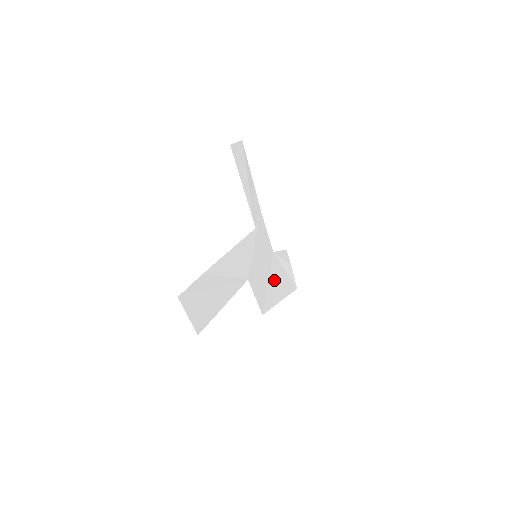
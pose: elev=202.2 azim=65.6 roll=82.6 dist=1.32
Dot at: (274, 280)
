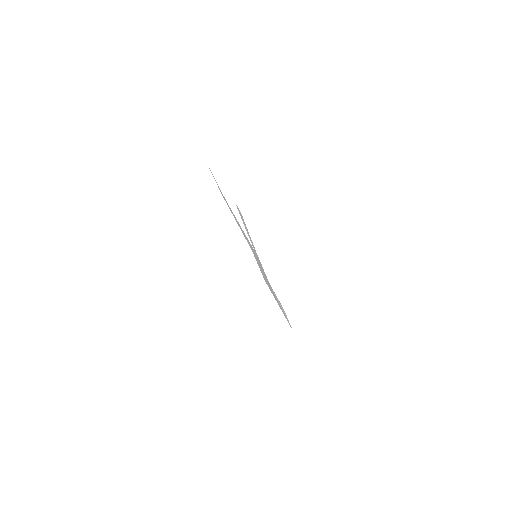
Dot at: occluded
